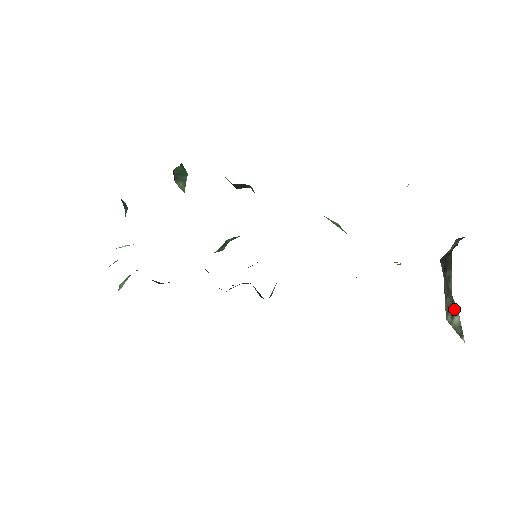
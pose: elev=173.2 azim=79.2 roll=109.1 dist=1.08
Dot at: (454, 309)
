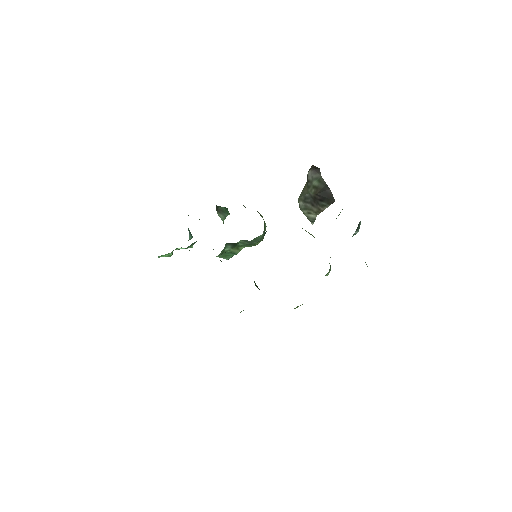
Dot at: (315, 213)
